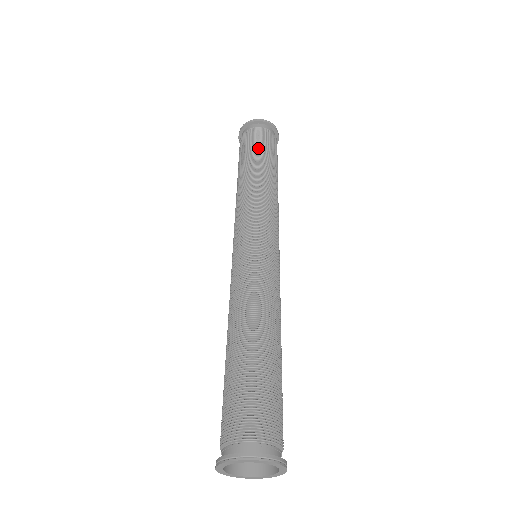
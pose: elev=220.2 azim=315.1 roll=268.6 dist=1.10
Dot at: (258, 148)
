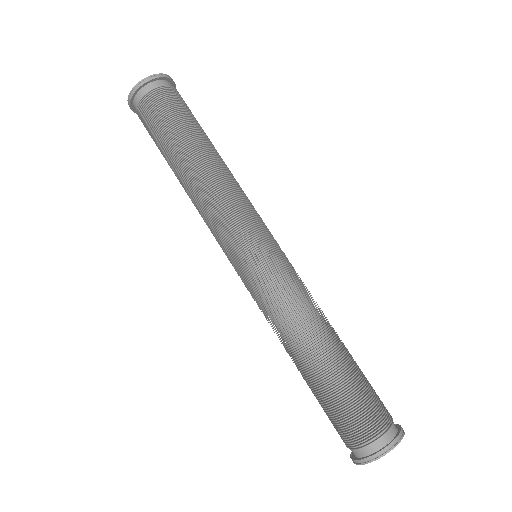
Dot at: (189, 120)
